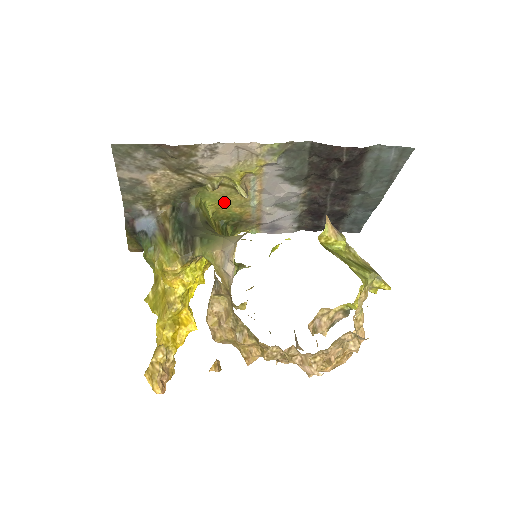
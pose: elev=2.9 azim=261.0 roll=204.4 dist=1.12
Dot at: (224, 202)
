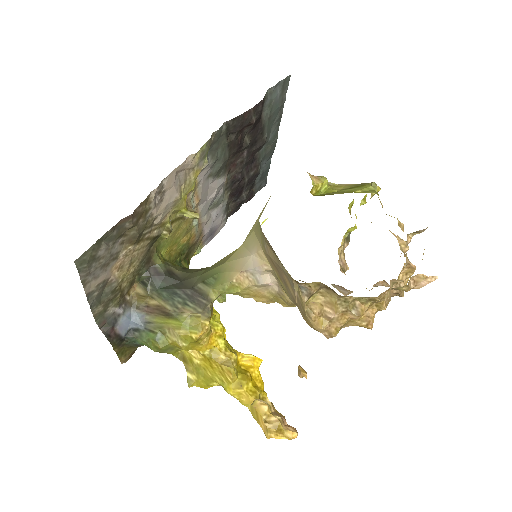
Dot at: (174, 241)
